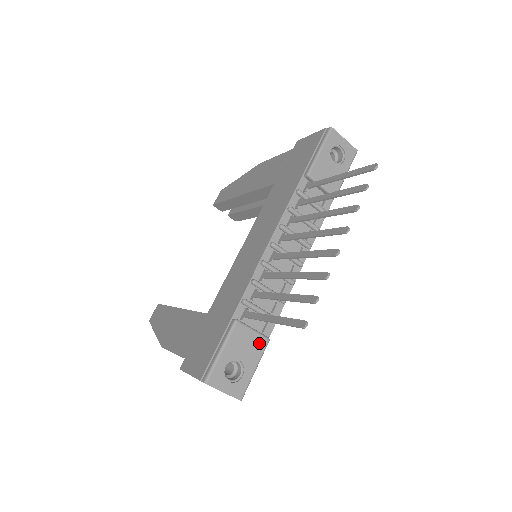
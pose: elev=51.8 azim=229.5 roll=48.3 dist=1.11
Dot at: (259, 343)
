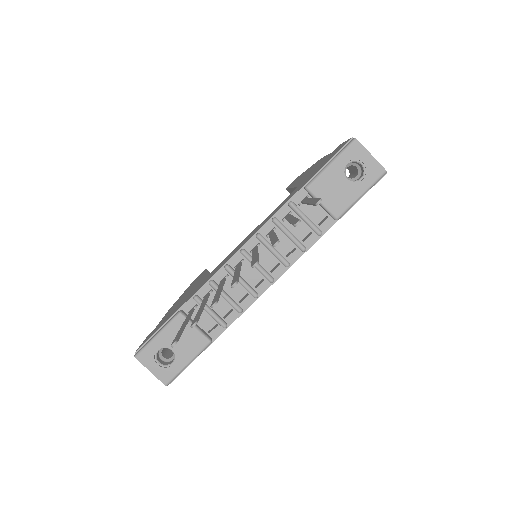
Dot at: (198, 341)
